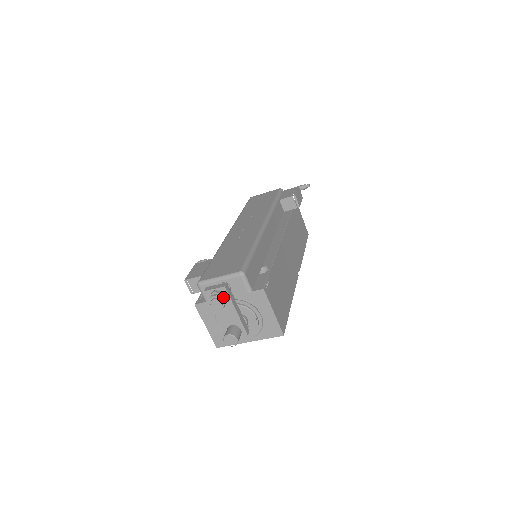
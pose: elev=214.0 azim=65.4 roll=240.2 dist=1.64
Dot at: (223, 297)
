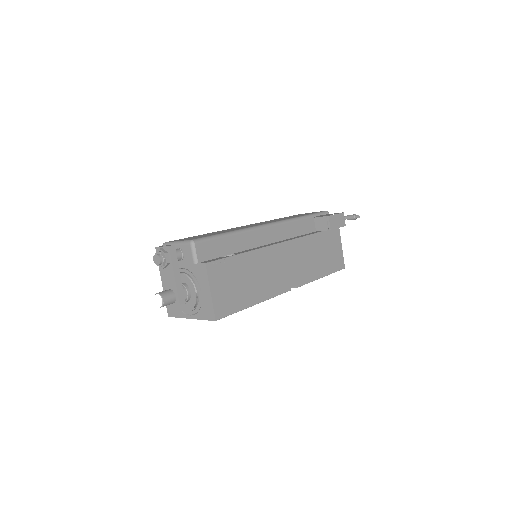
Dot at: (164, 256)
